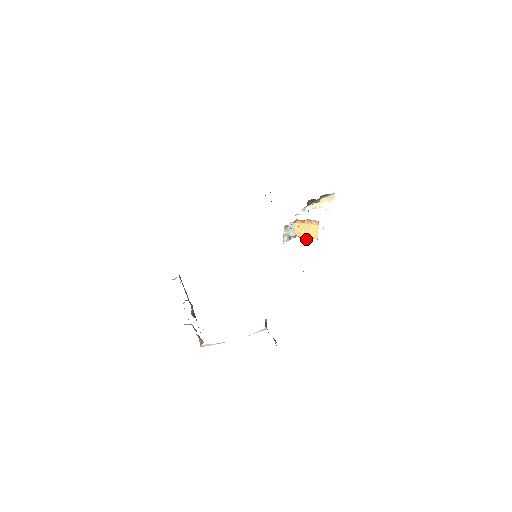
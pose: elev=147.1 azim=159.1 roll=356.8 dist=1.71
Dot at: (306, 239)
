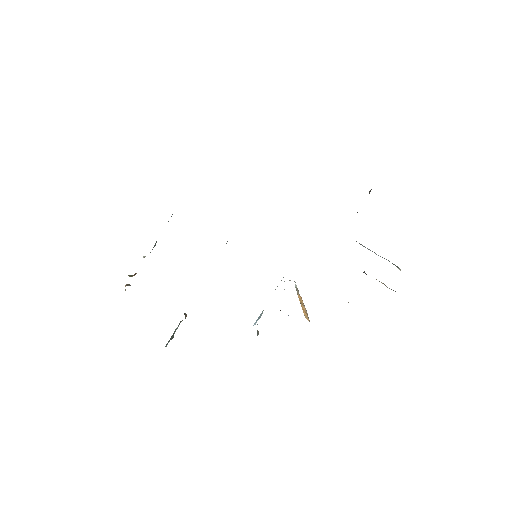
Dot at: occluded
